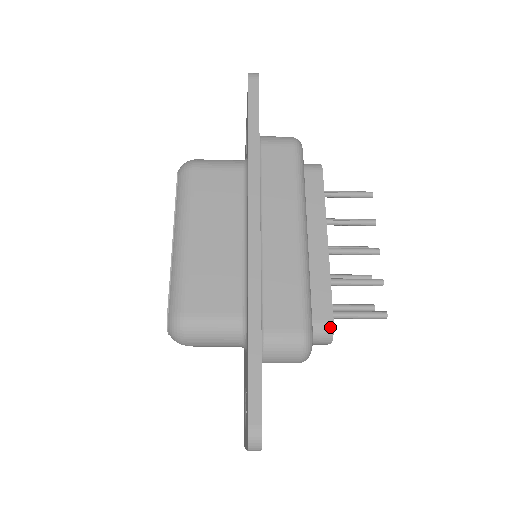
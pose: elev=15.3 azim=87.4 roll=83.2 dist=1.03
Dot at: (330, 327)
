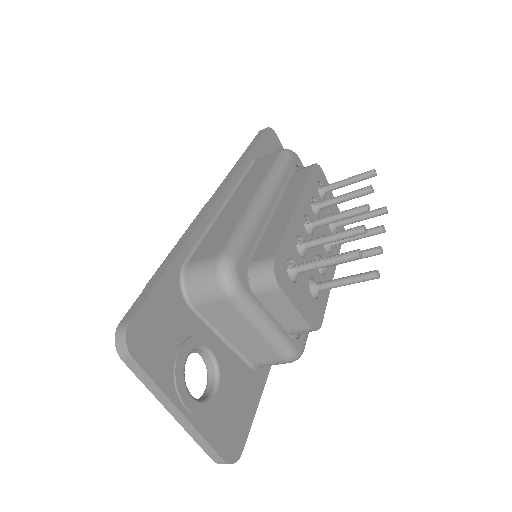
Dot at: (270, 262)
